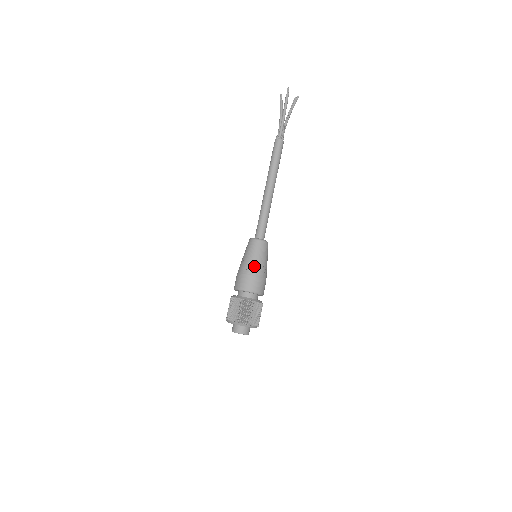
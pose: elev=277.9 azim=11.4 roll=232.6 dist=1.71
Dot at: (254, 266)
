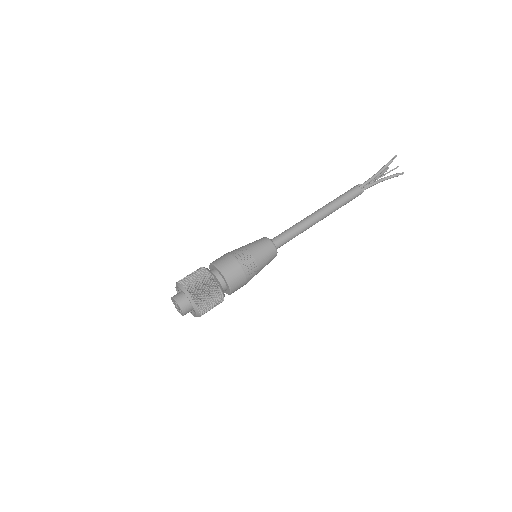
Dot at: (243, 252)
